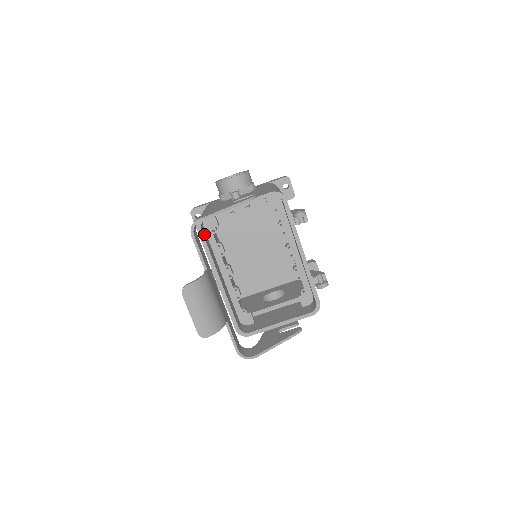
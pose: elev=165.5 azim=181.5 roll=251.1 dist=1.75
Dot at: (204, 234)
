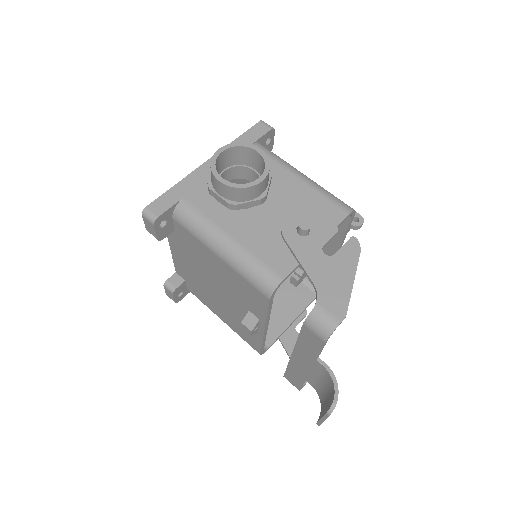
Dot at: occluded
